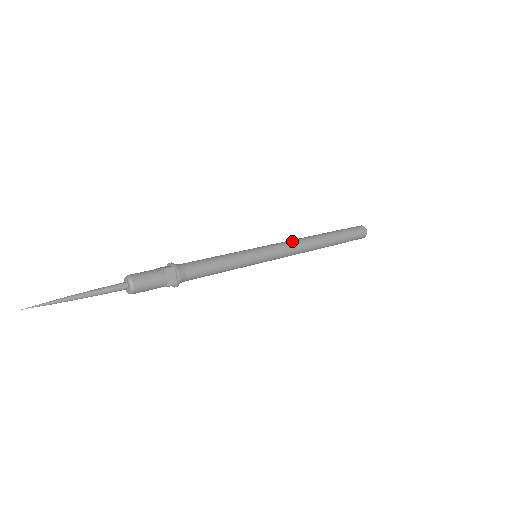
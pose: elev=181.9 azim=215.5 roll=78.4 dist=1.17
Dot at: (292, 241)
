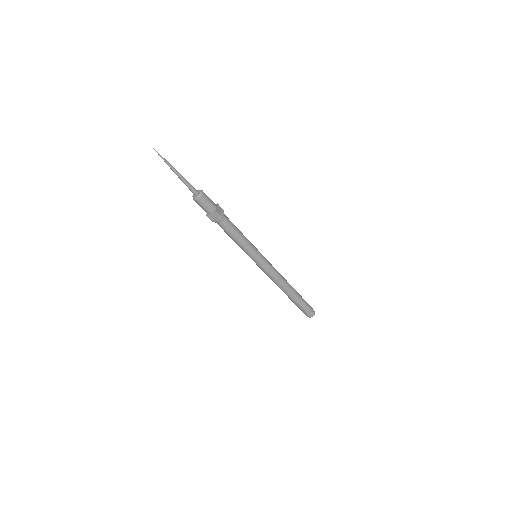
Dot at: occluded
